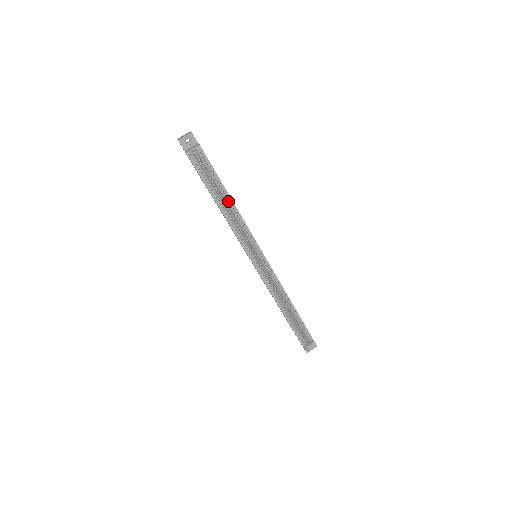
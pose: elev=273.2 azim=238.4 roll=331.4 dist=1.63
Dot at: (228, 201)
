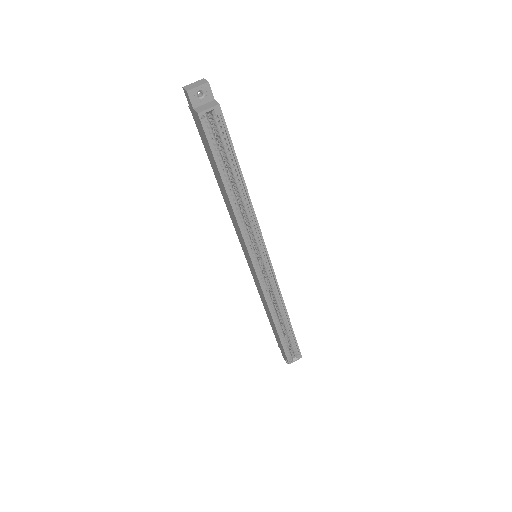
Dot at: (241, 187)
